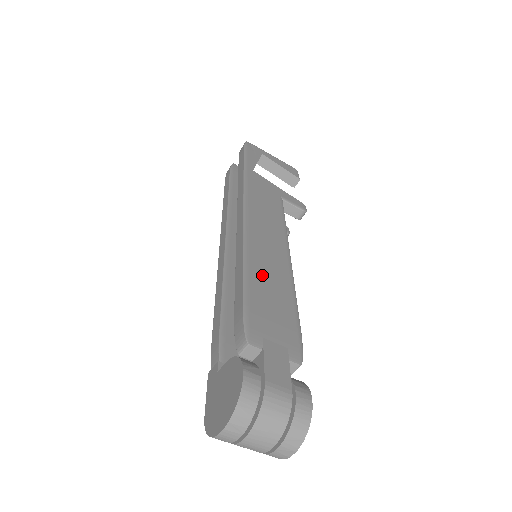
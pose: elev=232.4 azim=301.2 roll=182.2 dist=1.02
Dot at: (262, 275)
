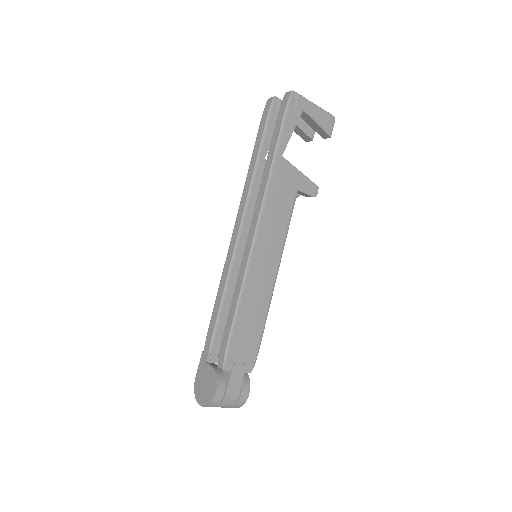
Dot at: (248, 307)
